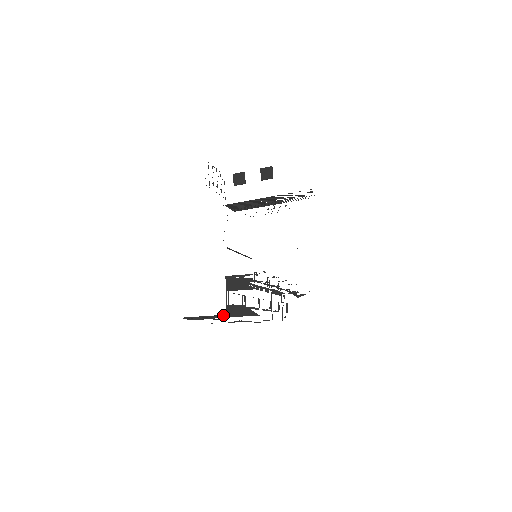
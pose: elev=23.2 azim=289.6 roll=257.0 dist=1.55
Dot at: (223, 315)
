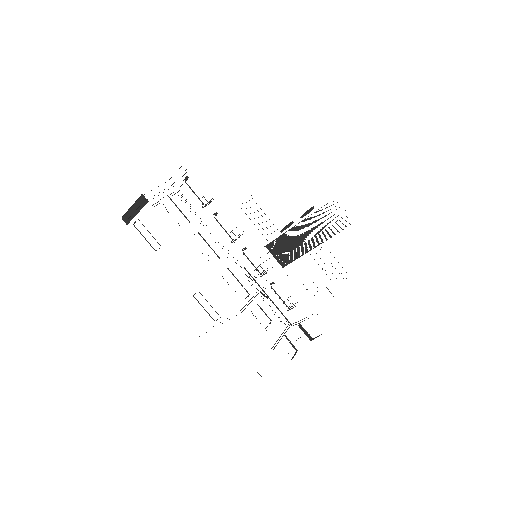
Dot at: (142, 197)
